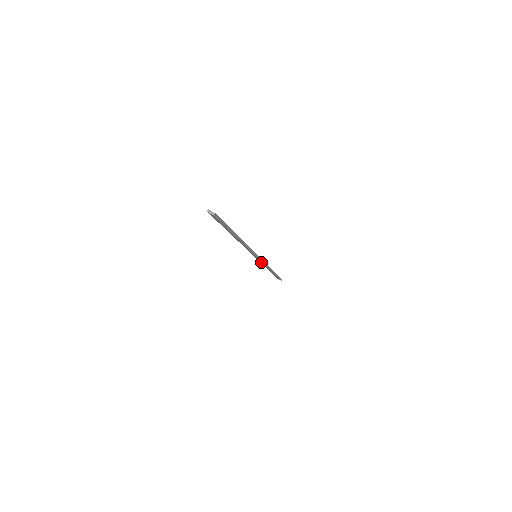
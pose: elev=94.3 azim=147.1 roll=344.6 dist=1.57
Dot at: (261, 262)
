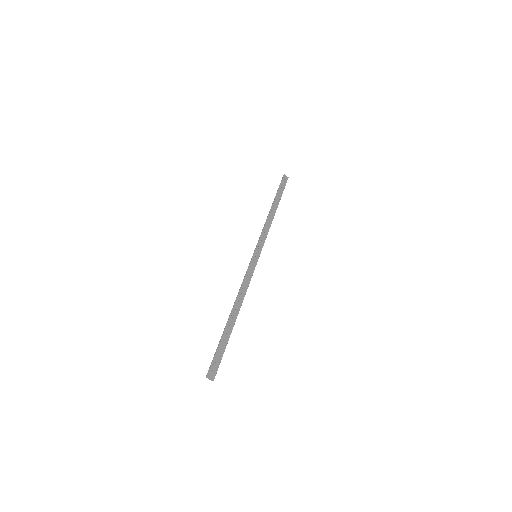
Dot at: (262, 238)
